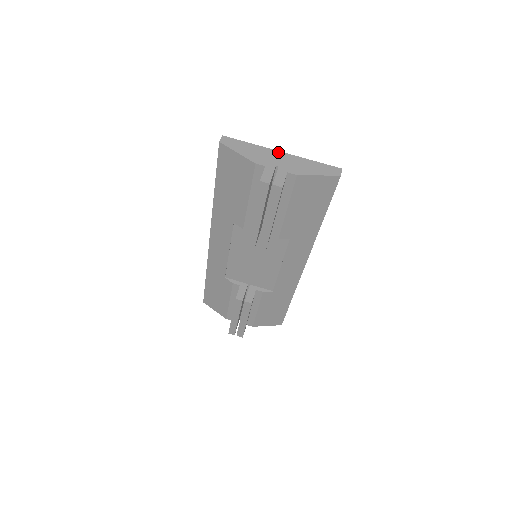
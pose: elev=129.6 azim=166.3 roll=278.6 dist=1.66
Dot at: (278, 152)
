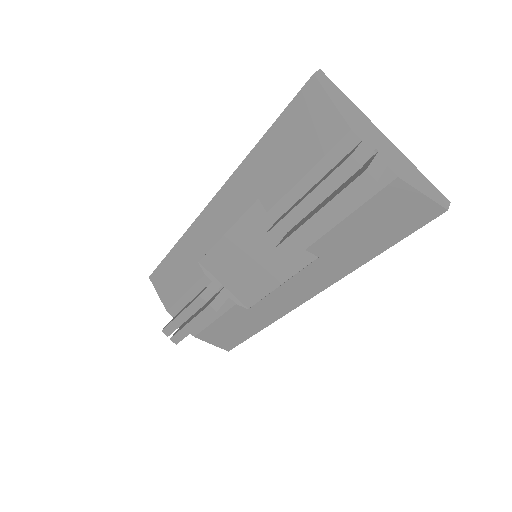
Dot at: (382, 134)
